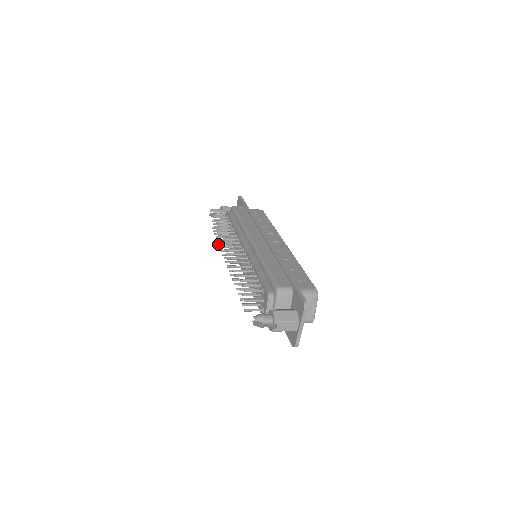
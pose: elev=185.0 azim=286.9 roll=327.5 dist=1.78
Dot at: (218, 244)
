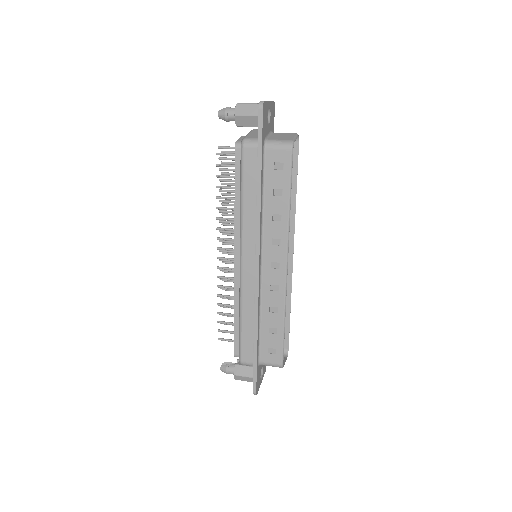
Dot at: occluded
